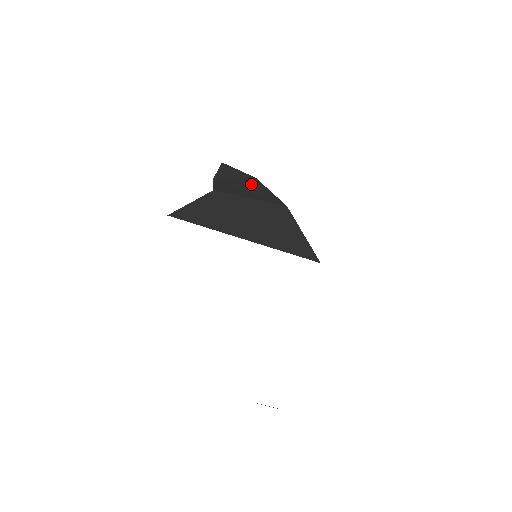
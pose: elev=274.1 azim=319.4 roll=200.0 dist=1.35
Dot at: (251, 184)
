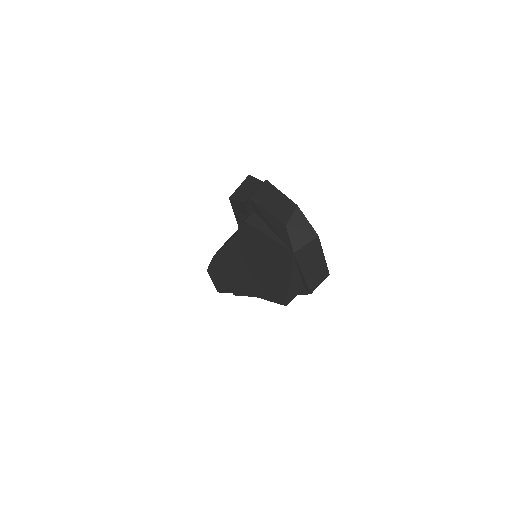
Dot at: occluded
